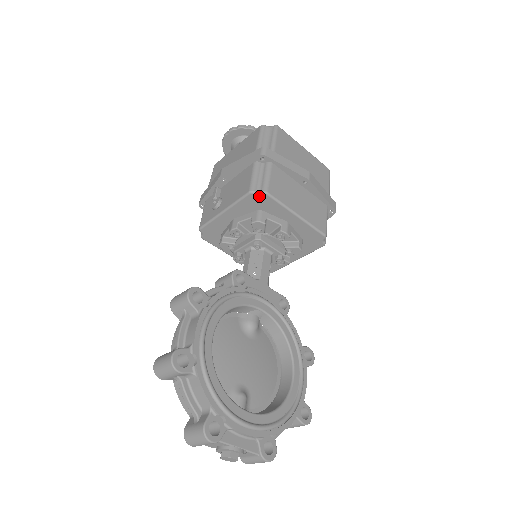
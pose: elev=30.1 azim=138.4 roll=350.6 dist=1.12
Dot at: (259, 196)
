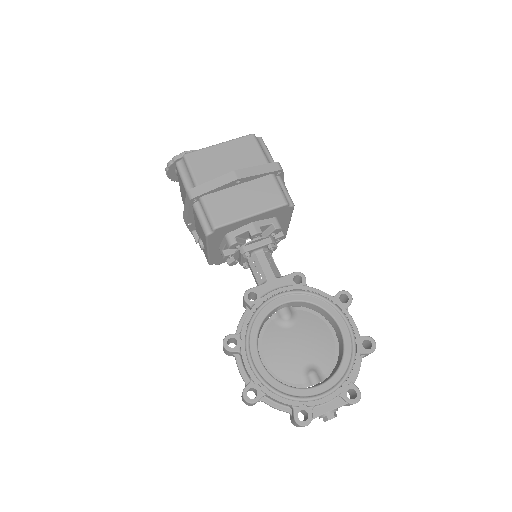
Dot at: (214, 233)
